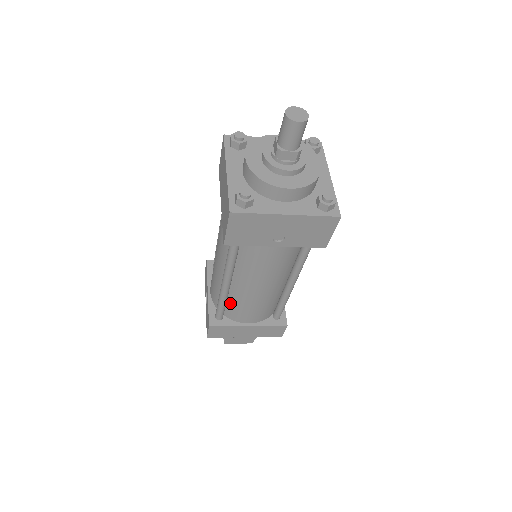
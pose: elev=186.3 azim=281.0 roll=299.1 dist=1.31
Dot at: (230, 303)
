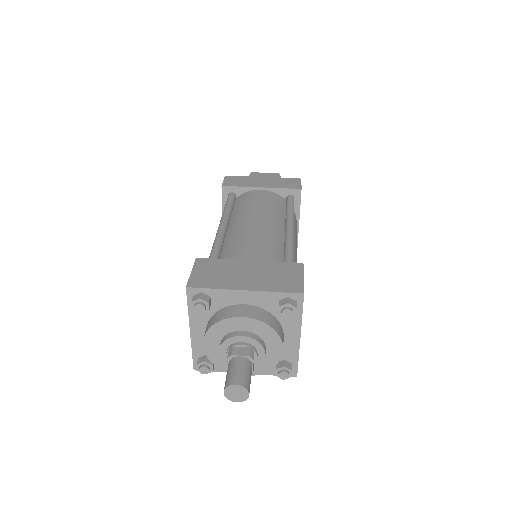
Dot at: occluded
